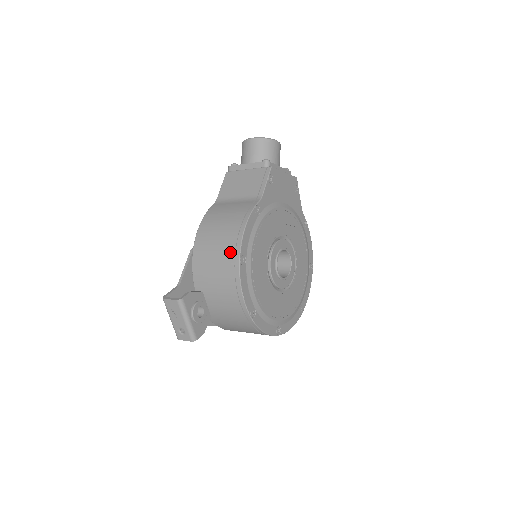
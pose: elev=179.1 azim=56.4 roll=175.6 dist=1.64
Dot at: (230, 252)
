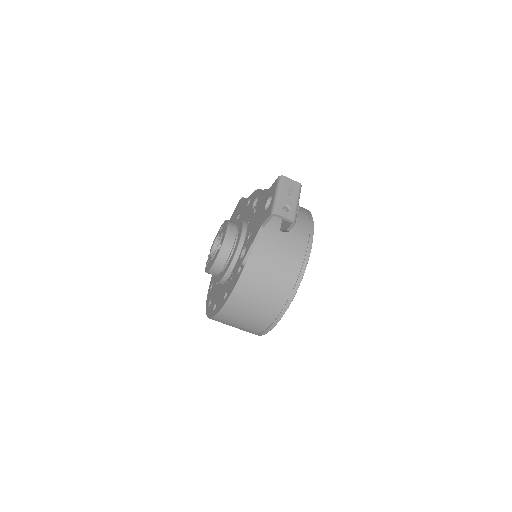
Dot at: (302, 209)
